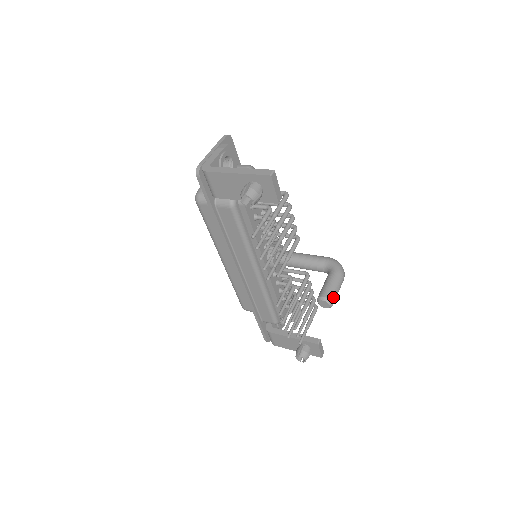
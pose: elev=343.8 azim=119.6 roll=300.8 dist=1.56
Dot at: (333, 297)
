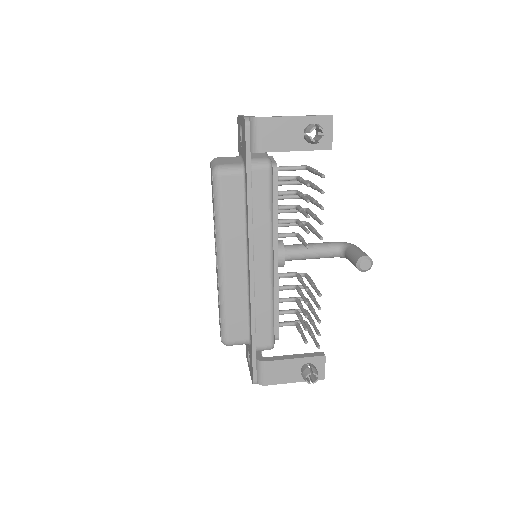
Dot at: (370, 258)
